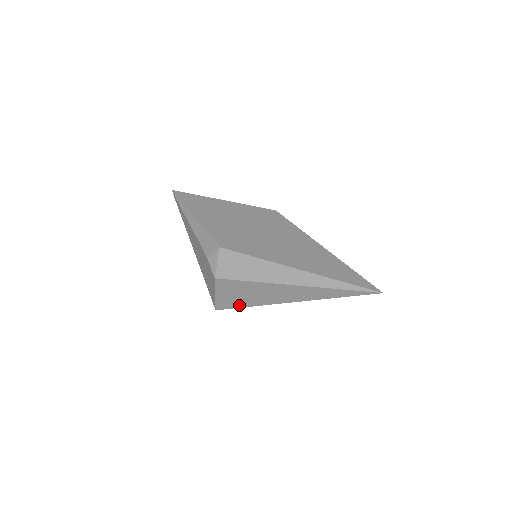
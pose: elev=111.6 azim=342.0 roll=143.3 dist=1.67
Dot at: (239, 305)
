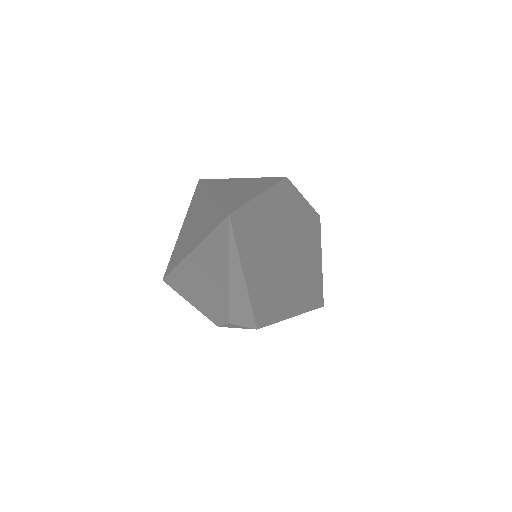
Dot at: occluded
